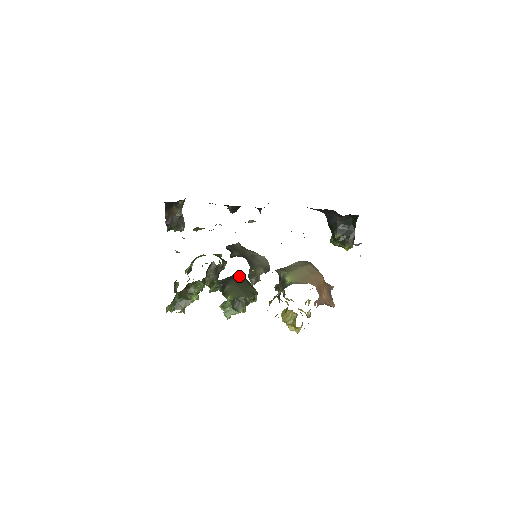
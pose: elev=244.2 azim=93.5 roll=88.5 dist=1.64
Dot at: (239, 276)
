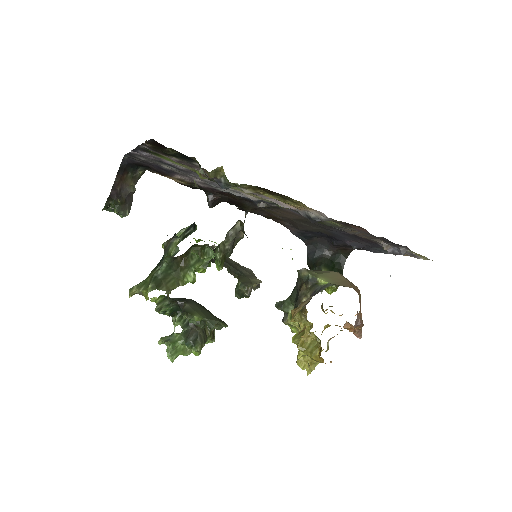
Dot at: occluded
